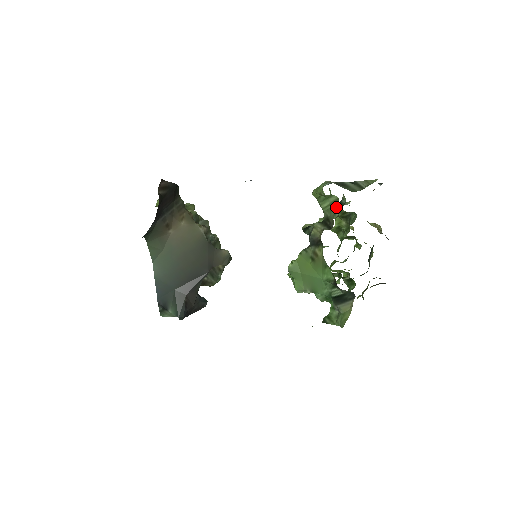
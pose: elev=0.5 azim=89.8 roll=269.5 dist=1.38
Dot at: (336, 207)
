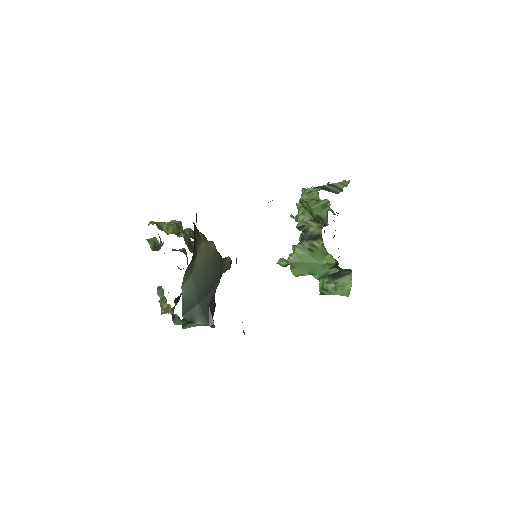
Dot at: (328, 208)
